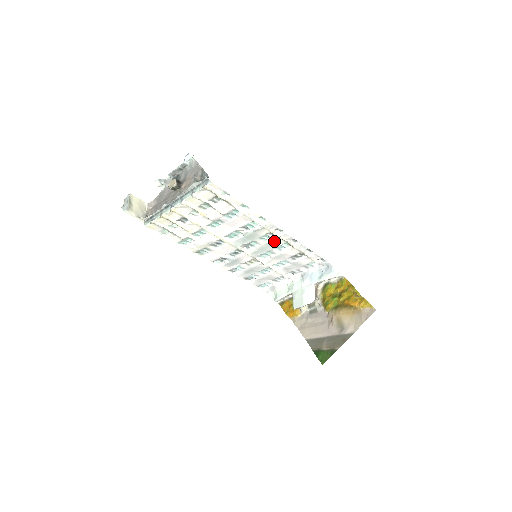
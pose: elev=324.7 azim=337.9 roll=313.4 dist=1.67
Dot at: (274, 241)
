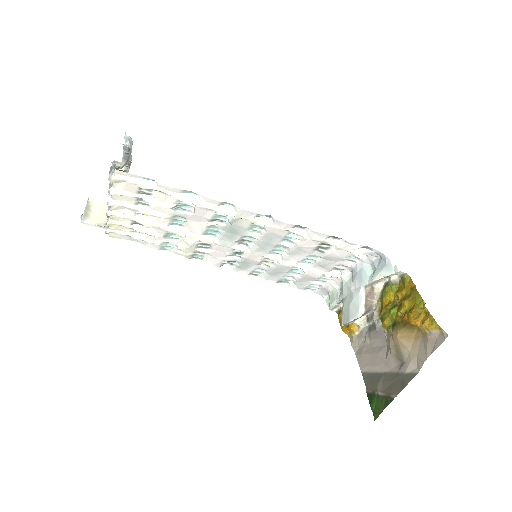
Dot at: (271, 232)
